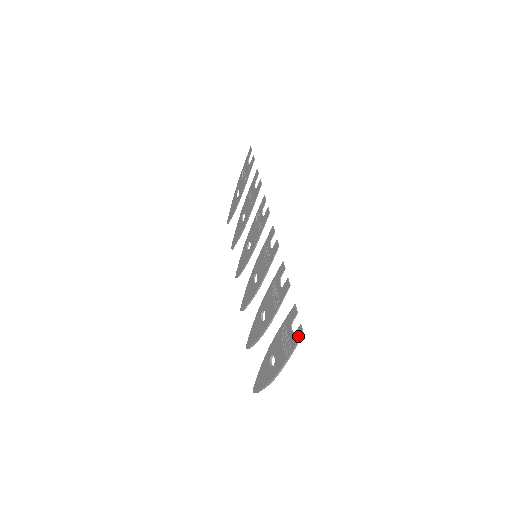
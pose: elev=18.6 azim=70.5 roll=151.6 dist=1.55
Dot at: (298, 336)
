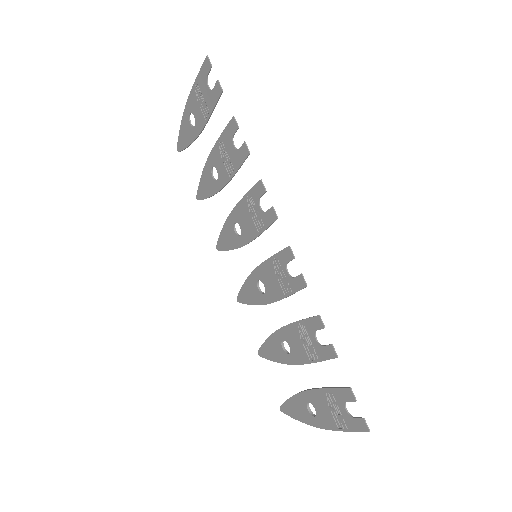
Dot at: (360, 427)
